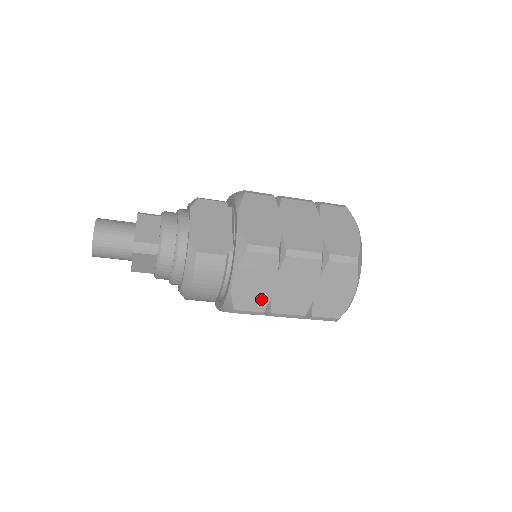
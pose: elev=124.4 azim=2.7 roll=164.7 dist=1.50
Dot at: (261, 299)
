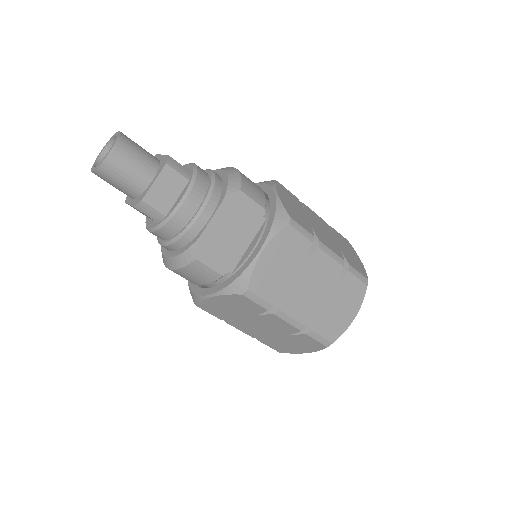
Dot at: (227, 315)
